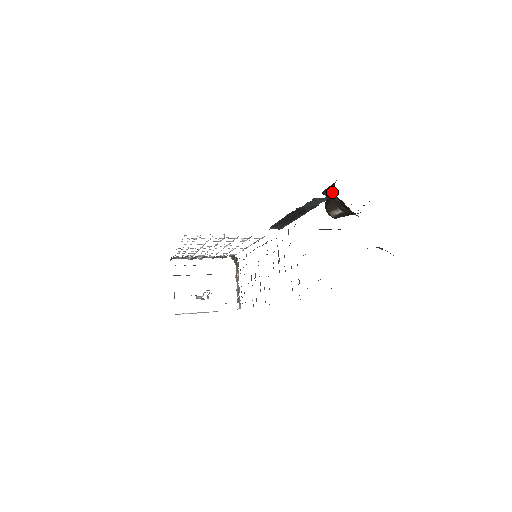
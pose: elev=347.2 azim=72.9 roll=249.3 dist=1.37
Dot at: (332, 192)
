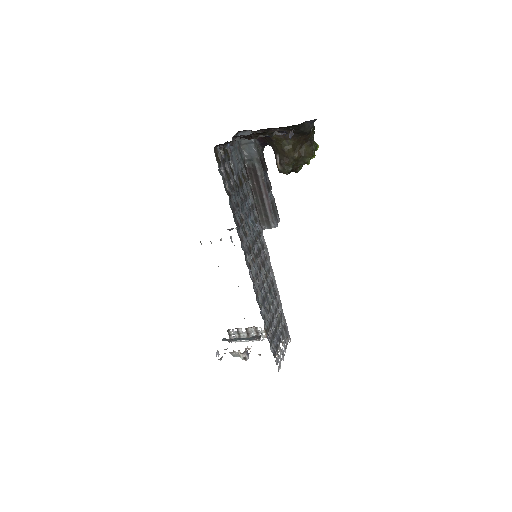
Dot at: occluded
